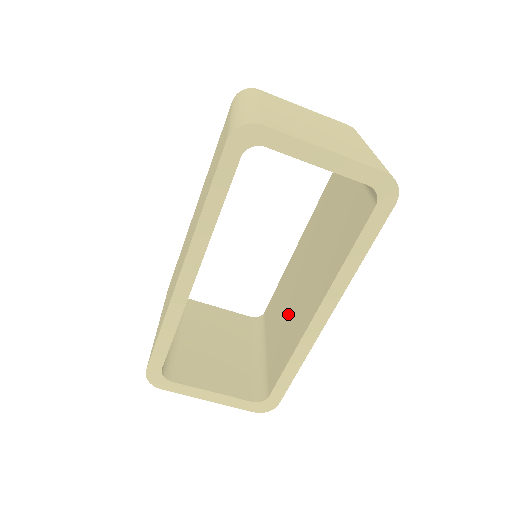
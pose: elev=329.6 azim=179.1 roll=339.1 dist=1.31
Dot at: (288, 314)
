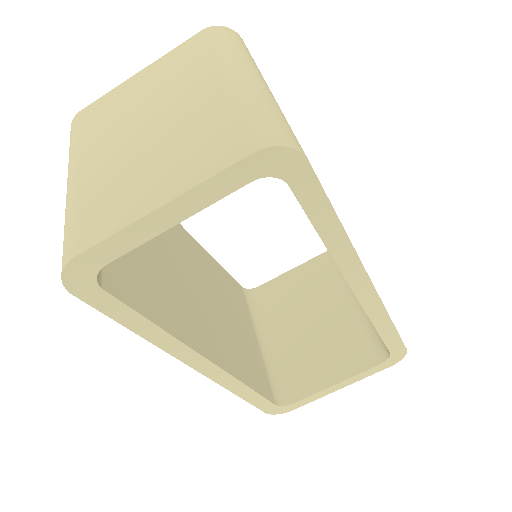
Dot at: occluded
